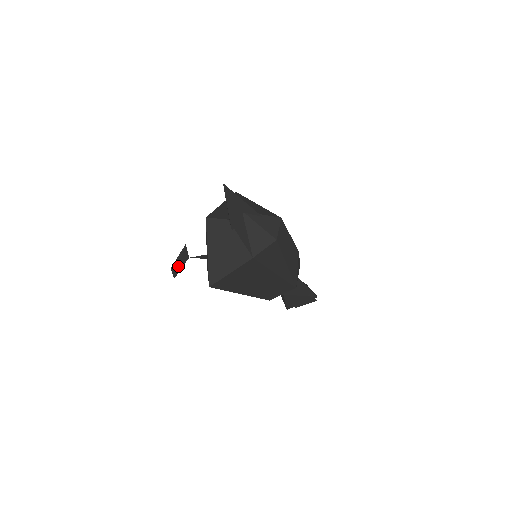
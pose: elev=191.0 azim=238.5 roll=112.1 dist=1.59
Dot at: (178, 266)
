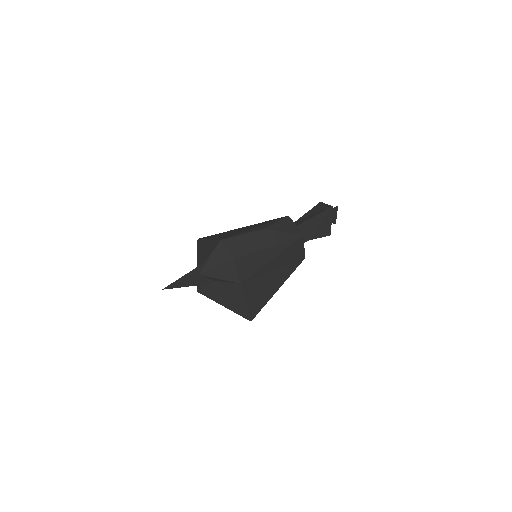
Dot at: occluded
